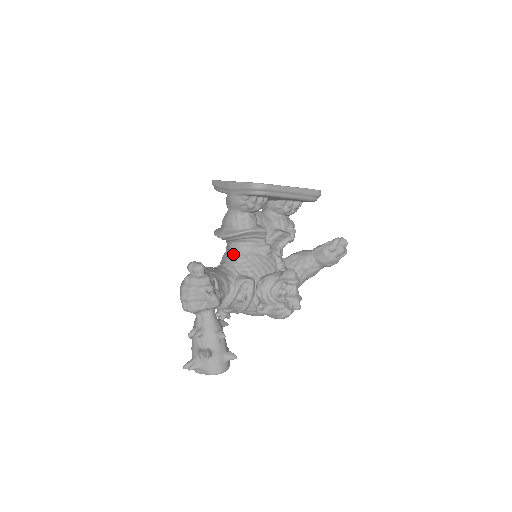
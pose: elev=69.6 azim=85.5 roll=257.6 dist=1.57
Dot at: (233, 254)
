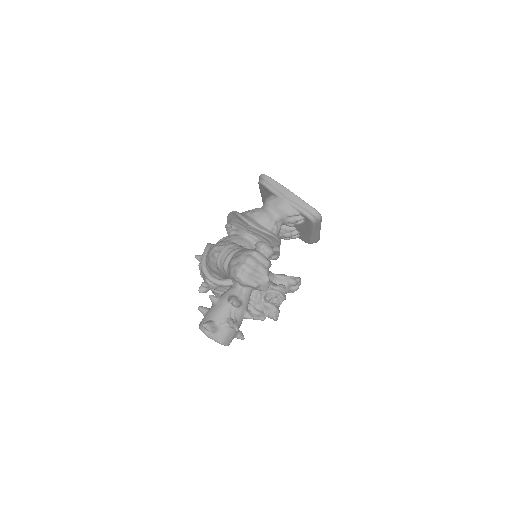
Dot at: (248, 244)
